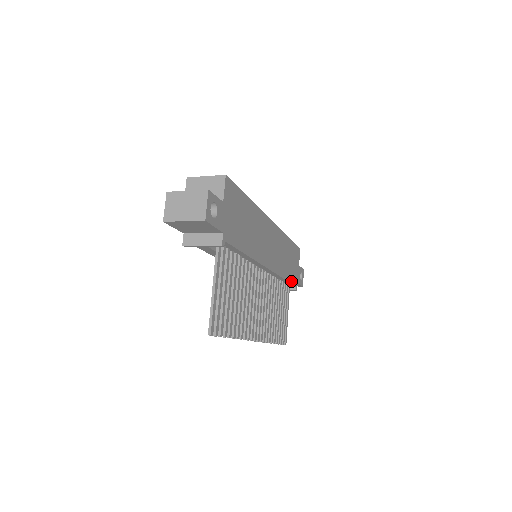
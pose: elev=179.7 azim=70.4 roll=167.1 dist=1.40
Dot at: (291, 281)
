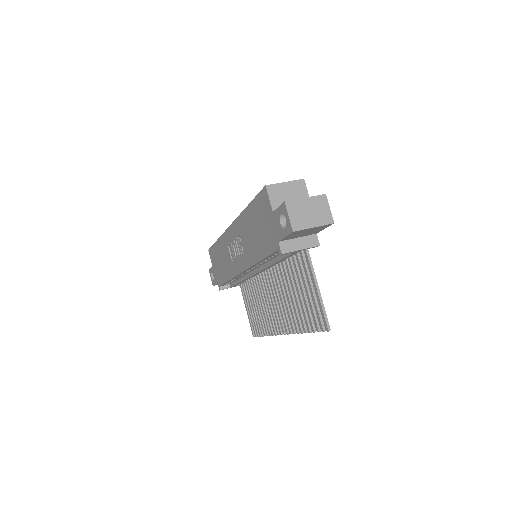
Dot at: occluded
